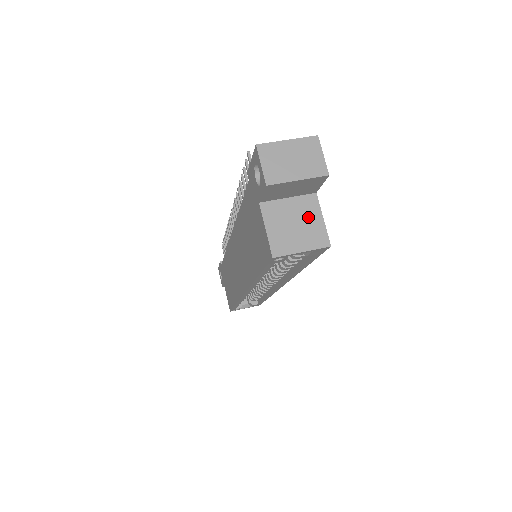
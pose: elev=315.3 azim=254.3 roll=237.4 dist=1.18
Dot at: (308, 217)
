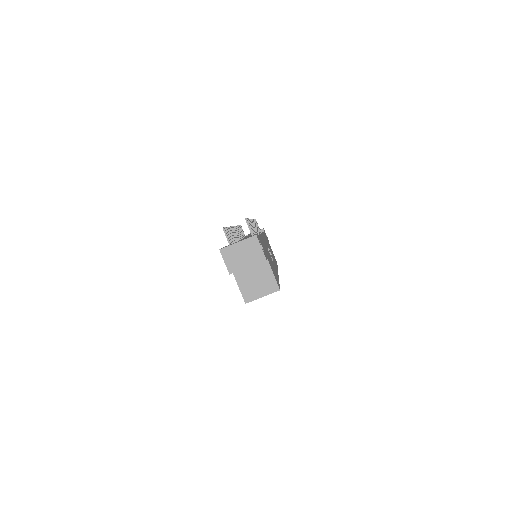
Dot at: (263, 274)
